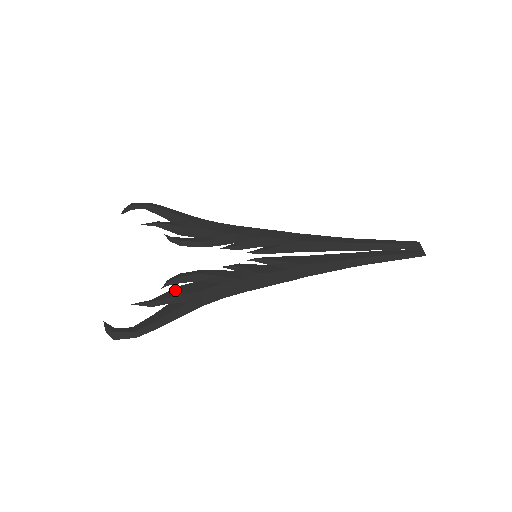
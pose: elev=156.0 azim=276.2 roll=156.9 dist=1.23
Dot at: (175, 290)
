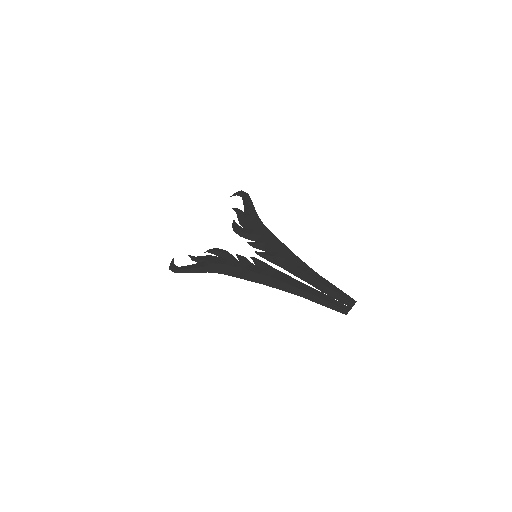
Dot at: (207, 257)
